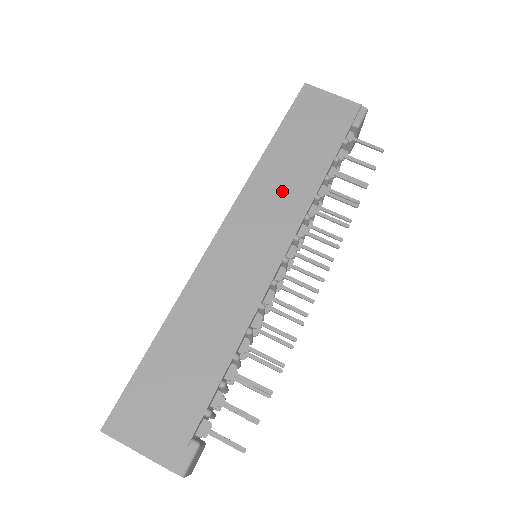
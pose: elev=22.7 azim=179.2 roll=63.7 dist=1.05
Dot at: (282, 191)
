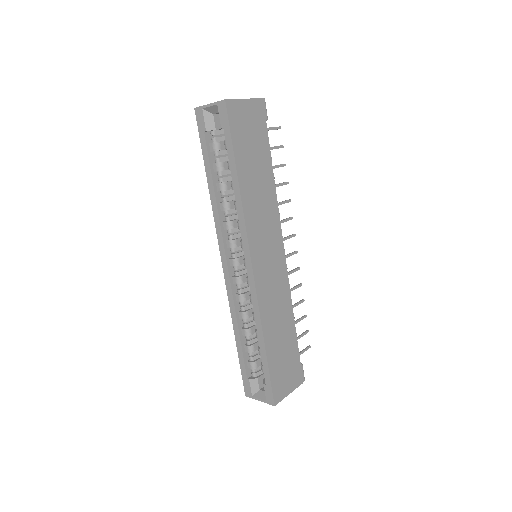
Dot at: (263, 210)
